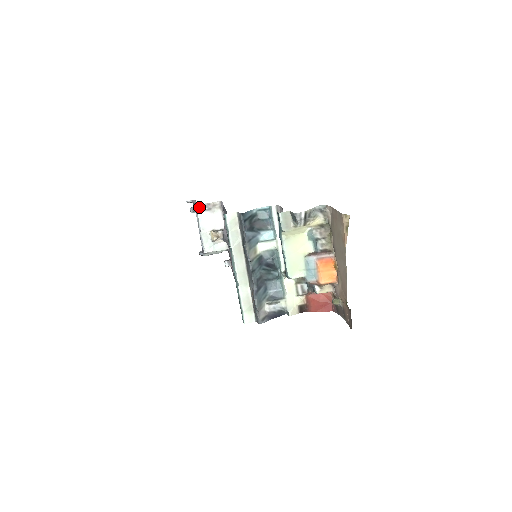
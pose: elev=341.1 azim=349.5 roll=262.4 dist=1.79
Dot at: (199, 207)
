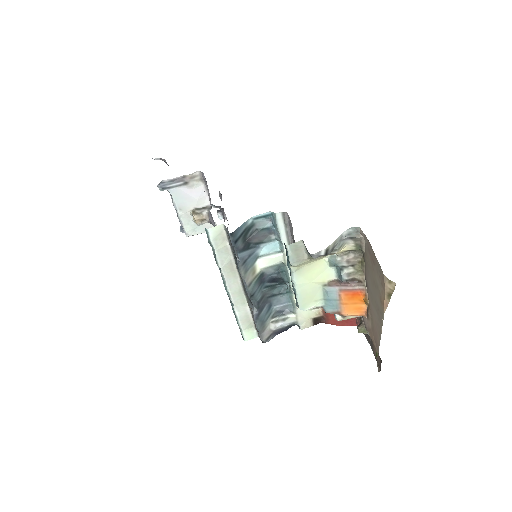
Dot at: (170, 181)
